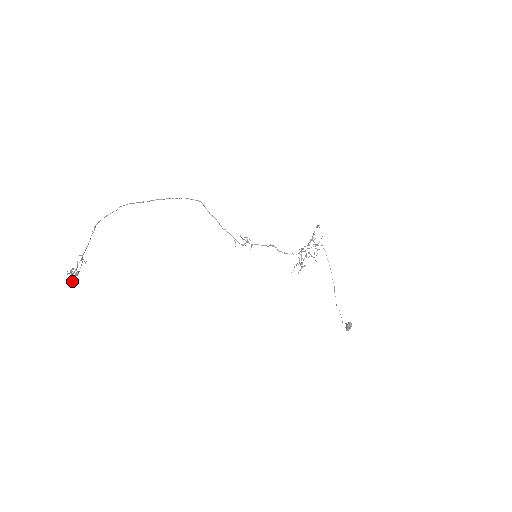
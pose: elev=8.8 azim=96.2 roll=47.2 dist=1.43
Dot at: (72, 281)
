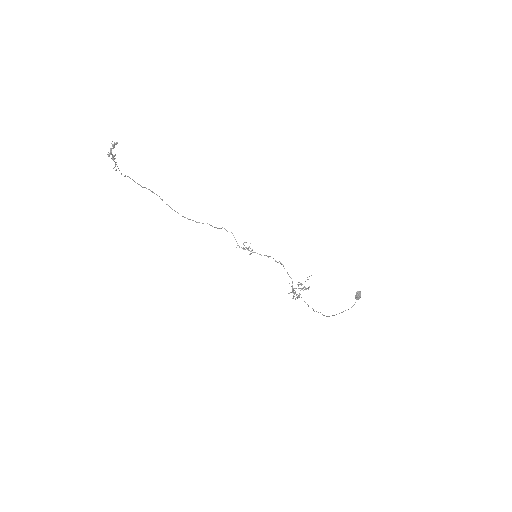
Dot at: (109, 155)
